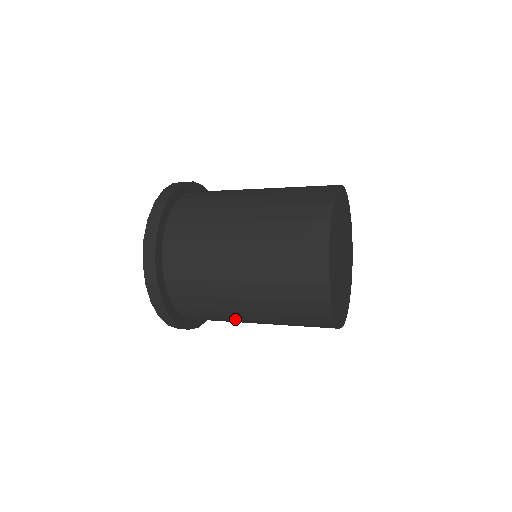
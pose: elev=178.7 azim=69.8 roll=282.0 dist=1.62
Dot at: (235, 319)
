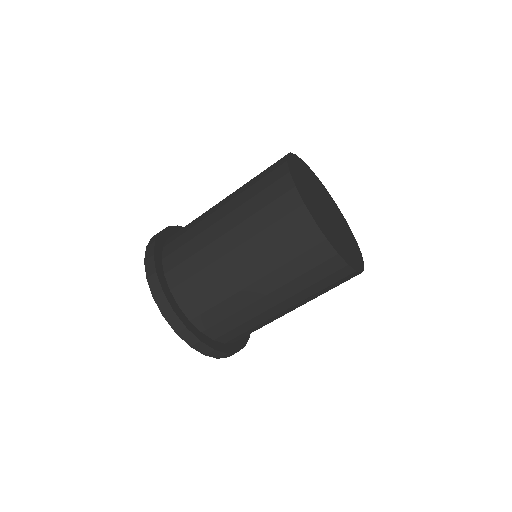
Dot at: (269, 319)
